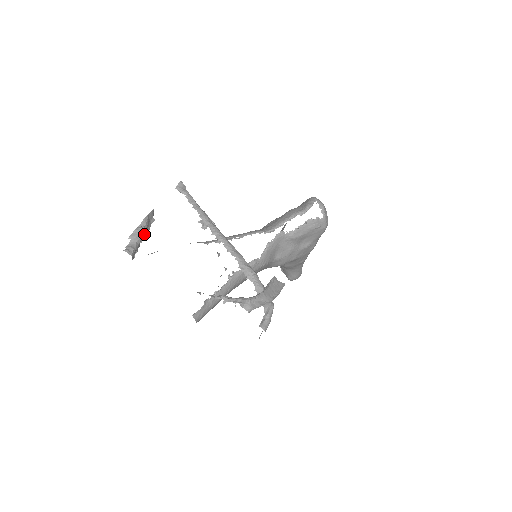
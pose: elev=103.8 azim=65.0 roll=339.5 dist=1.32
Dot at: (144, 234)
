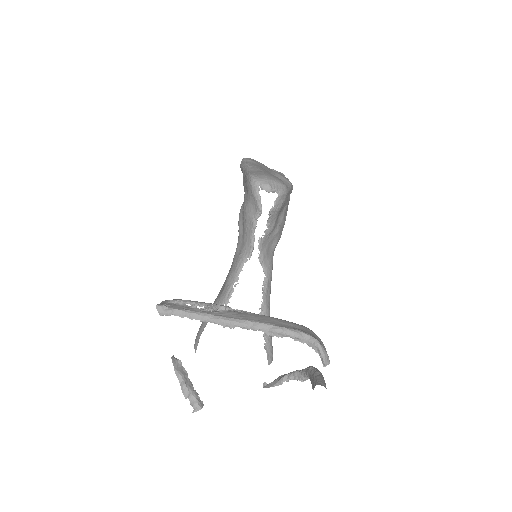
Dot at: (188, 381)
